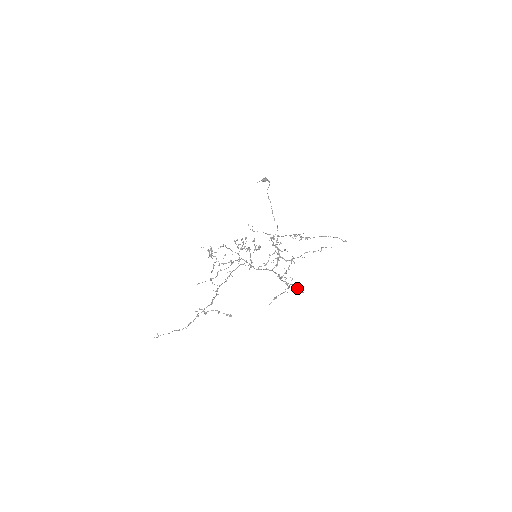
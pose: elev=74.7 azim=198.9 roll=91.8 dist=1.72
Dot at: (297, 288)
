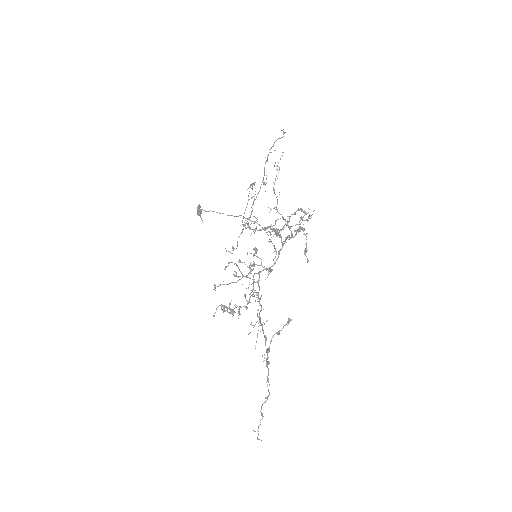
Dot at: (303, 216)
